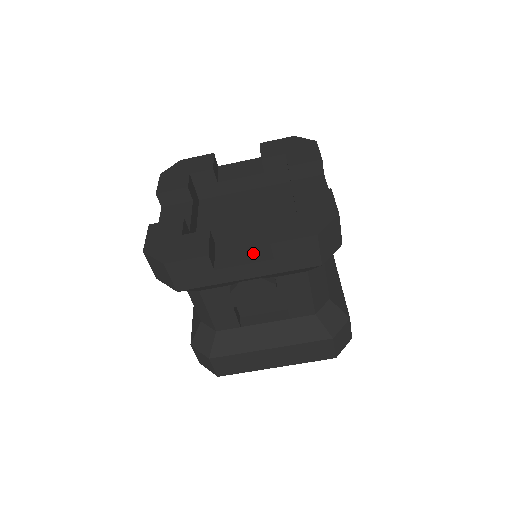
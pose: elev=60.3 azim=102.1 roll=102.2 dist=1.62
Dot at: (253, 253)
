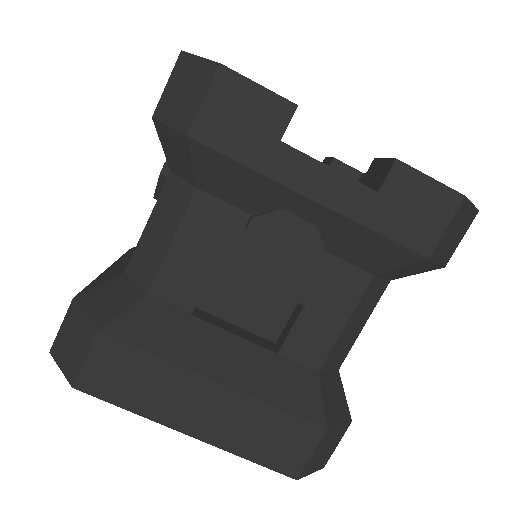
Dot at: occluded
